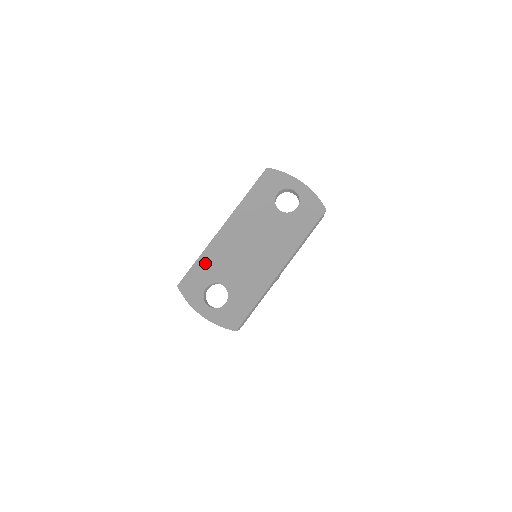
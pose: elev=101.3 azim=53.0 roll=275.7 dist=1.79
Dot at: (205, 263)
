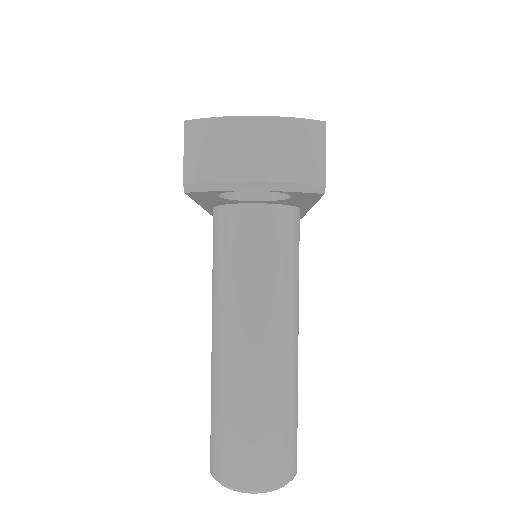
Dot at: occluded
